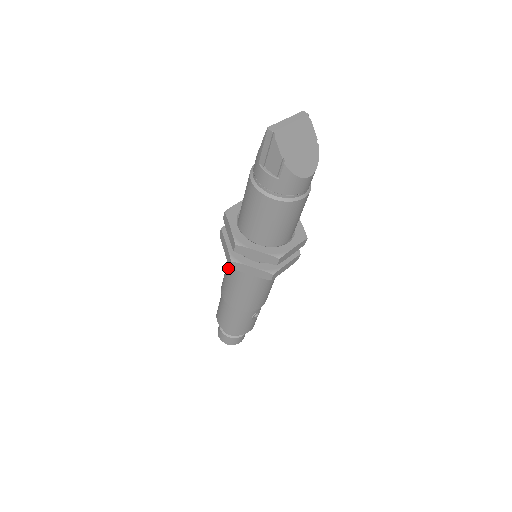
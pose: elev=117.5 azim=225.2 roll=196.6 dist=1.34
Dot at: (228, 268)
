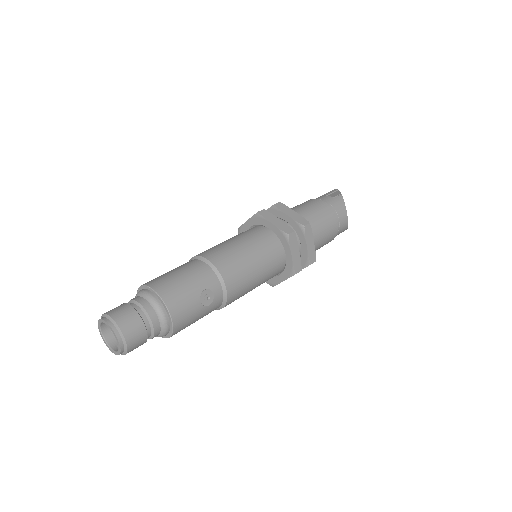
Dot at: occluded
